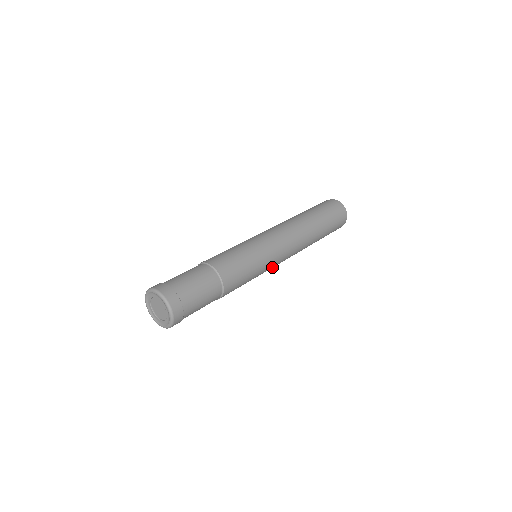
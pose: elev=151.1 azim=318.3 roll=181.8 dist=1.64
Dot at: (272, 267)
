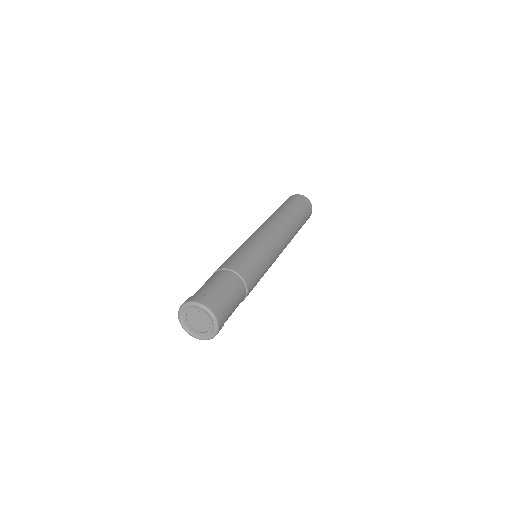
Dot at: occluded
